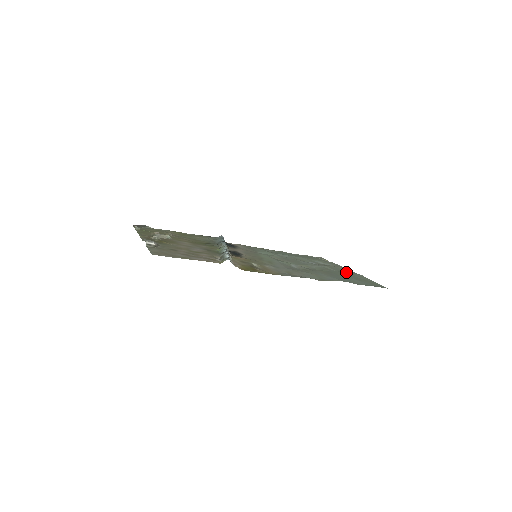
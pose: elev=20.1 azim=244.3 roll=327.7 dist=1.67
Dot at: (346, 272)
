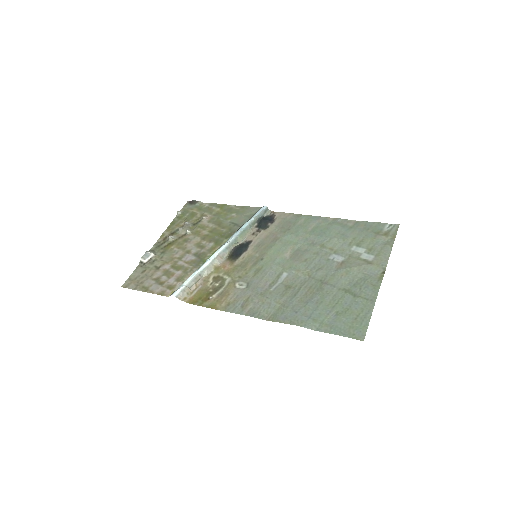
Dot at: (358, 286)
